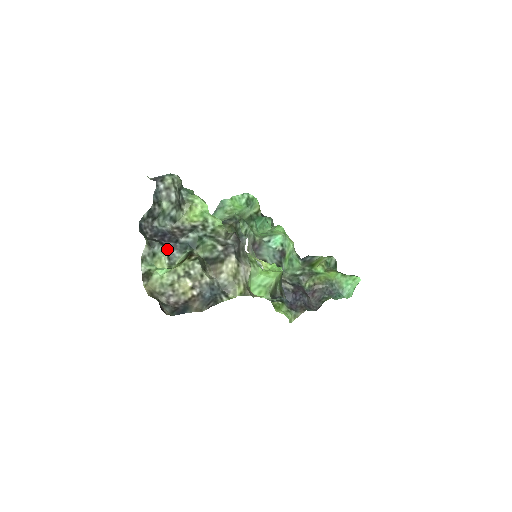
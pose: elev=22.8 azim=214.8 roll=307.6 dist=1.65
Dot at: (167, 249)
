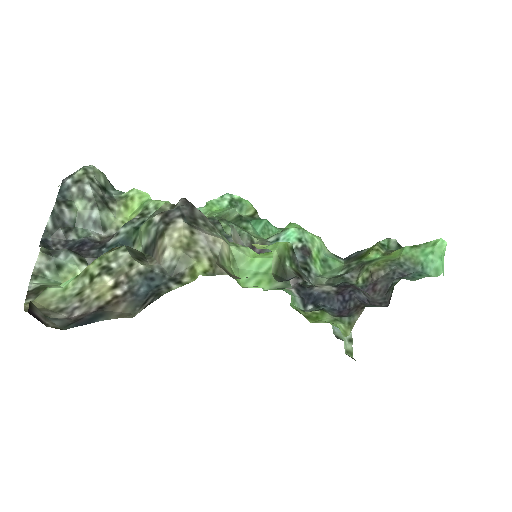
Dot at: (87, 260)
